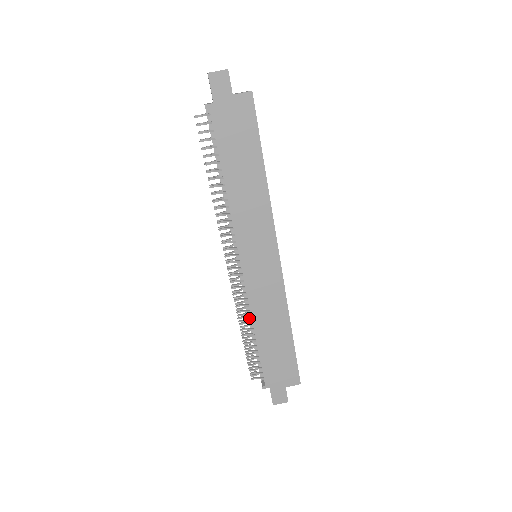
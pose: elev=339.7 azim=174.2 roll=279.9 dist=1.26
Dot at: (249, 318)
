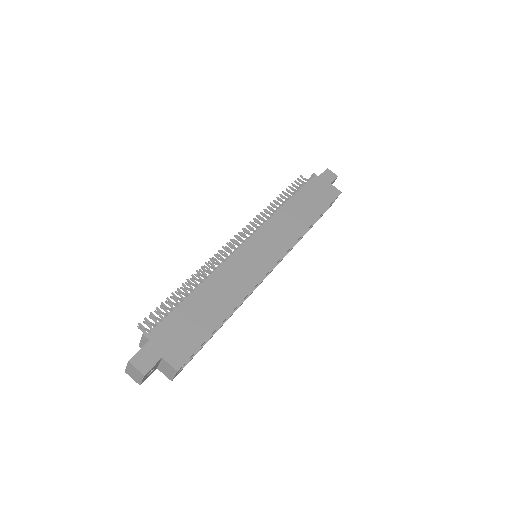
Dot at: (206, 277)
